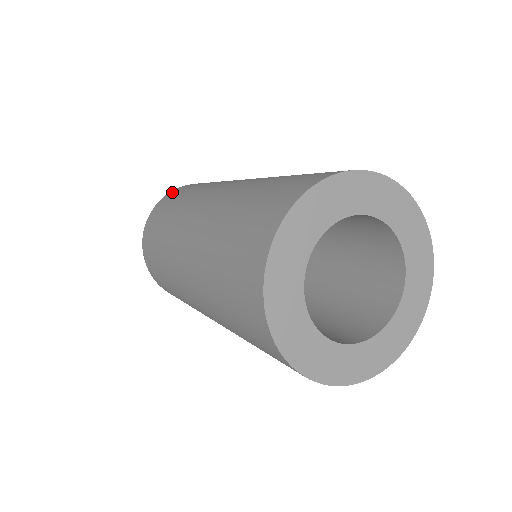
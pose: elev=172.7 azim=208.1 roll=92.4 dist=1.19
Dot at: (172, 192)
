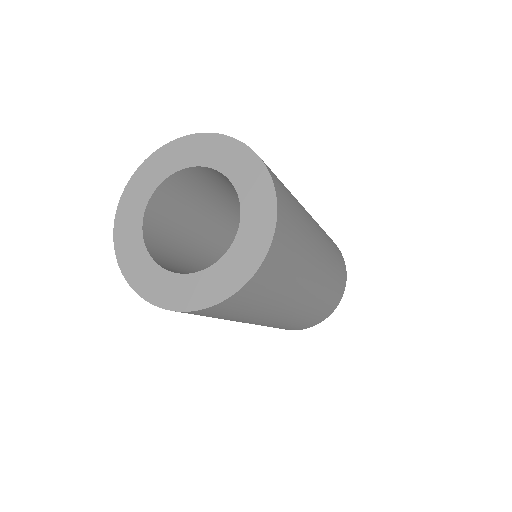
Dot at: occluded
